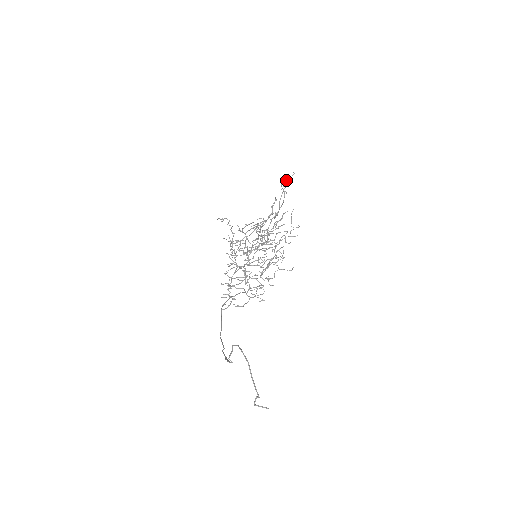
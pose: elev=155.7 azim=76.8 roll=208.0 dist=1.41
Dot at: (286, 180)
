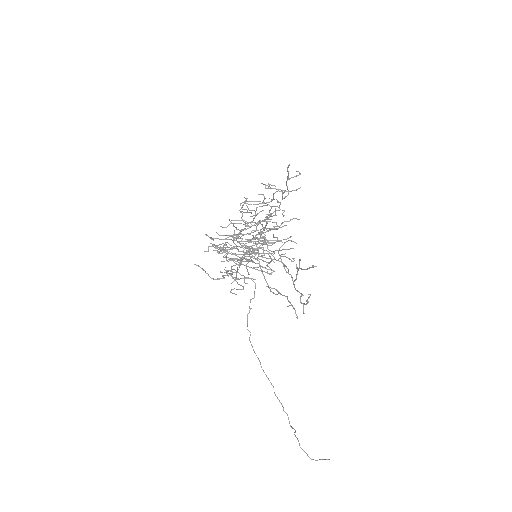
Dot at: occluded
